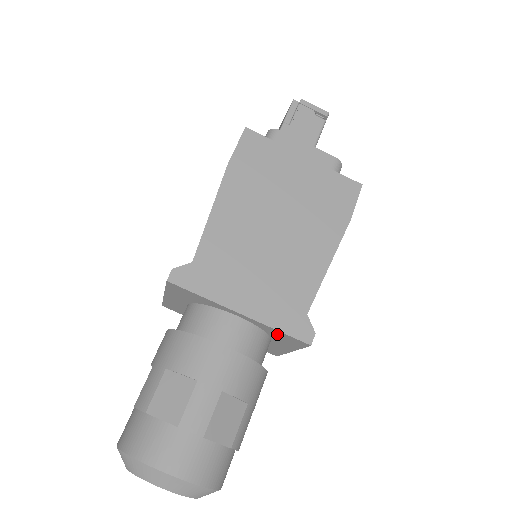
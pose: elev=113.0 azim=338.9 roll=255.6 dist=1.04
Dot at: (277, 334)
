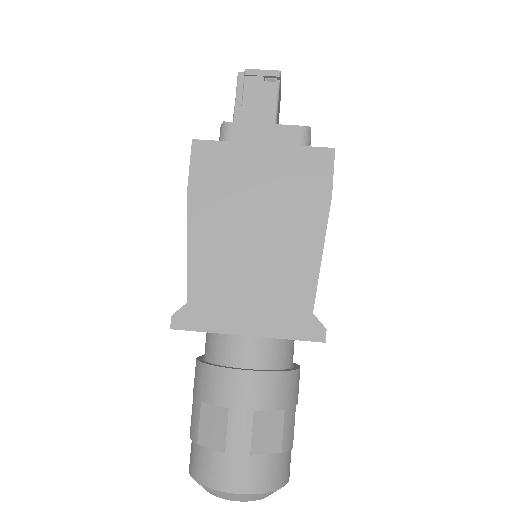
Dot at: occluded
